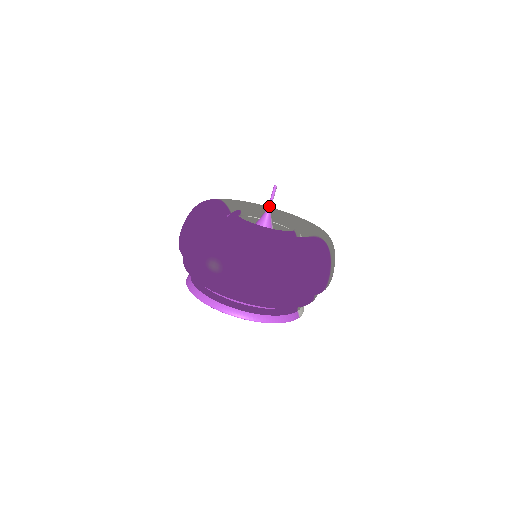
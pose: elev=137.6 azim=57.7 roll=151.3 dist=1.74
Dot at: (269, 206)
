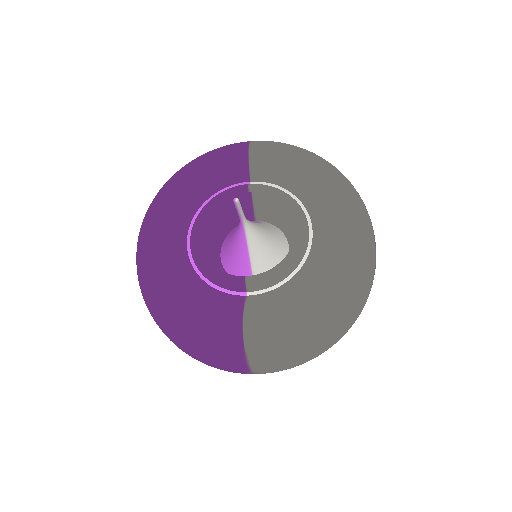
Dot at: (239, 218)
